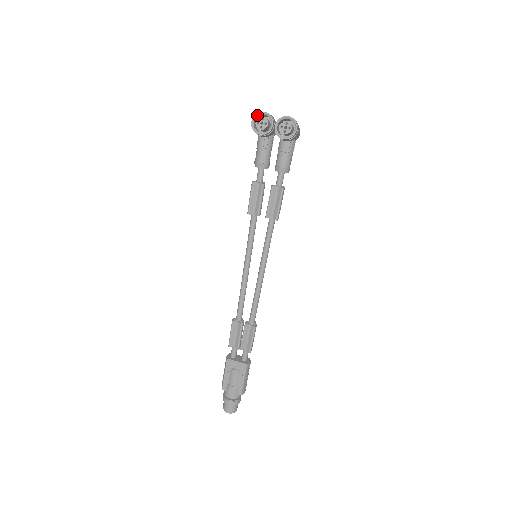
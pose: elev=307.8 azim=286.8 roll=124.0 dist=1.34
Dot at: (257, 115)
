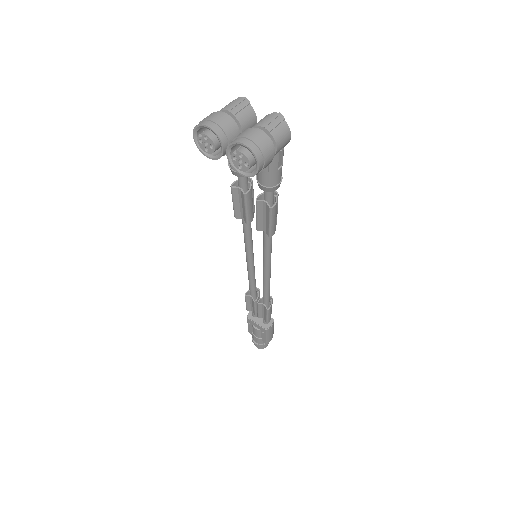
Dot at: (198, 127)
